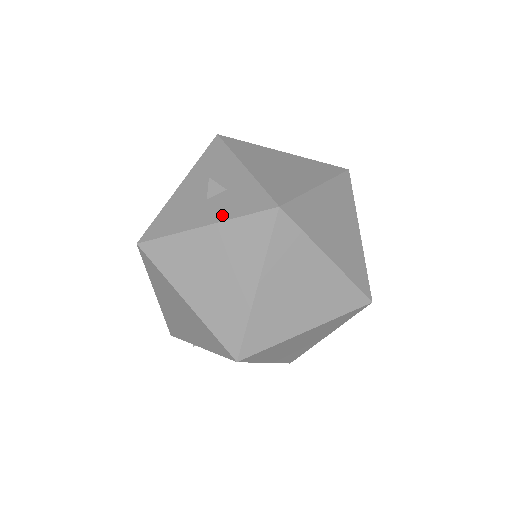
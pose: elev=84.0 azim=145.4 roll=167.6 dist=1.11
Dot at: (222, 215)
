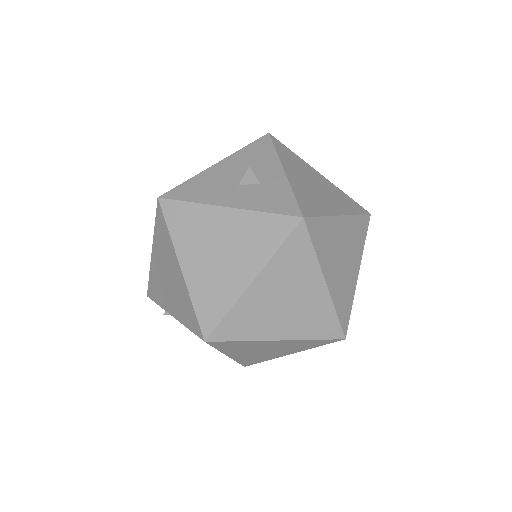
Dot at: (248, 204)
